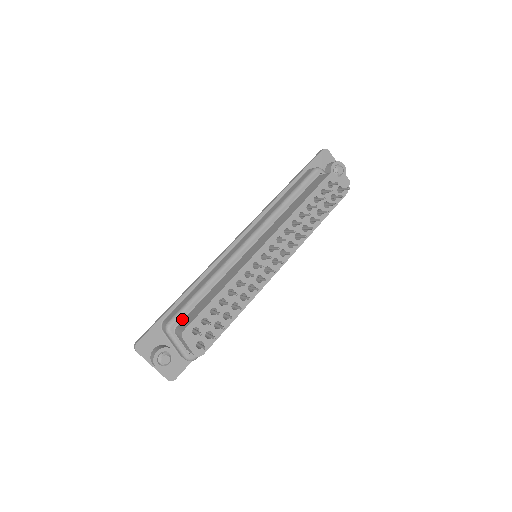
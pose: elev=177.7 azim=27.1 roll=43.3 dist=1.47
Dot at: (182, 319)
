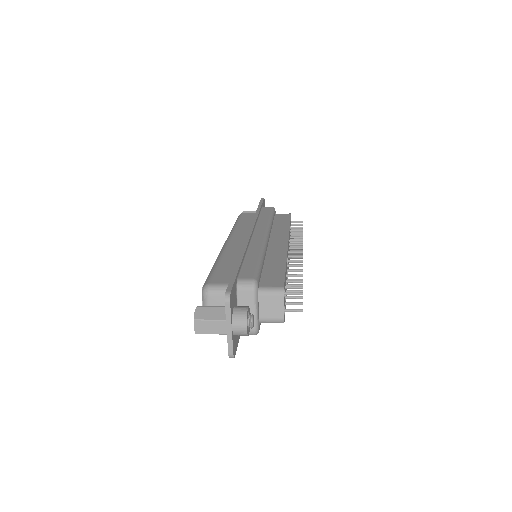
Dot at: (259, 281)
